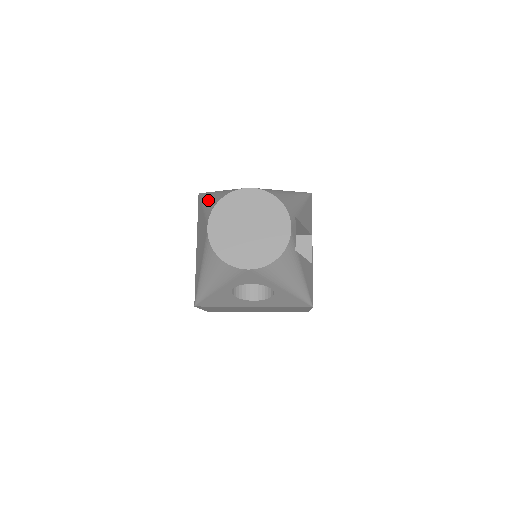
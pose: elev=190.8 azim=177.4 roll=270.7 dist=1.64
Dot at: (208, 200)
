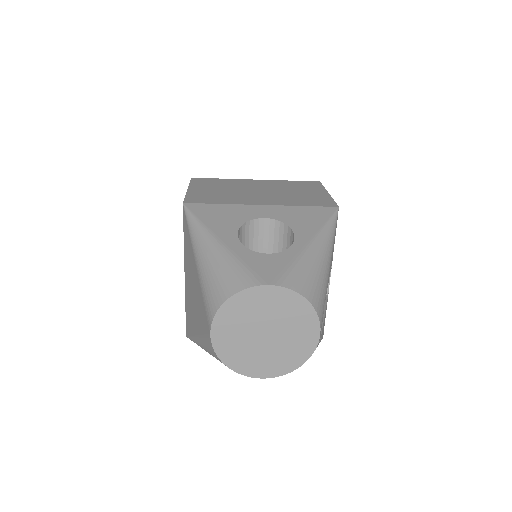
Dot at: (205, 265)
